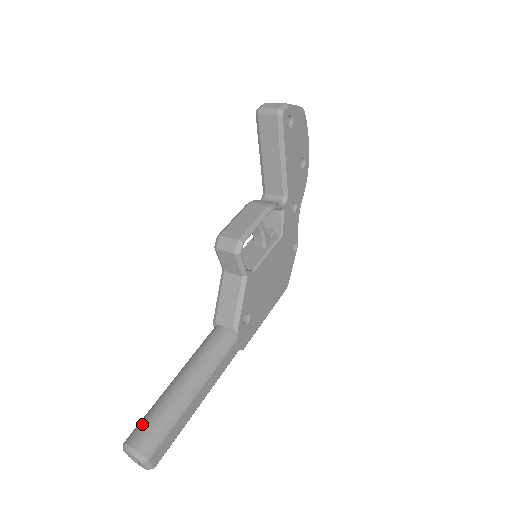
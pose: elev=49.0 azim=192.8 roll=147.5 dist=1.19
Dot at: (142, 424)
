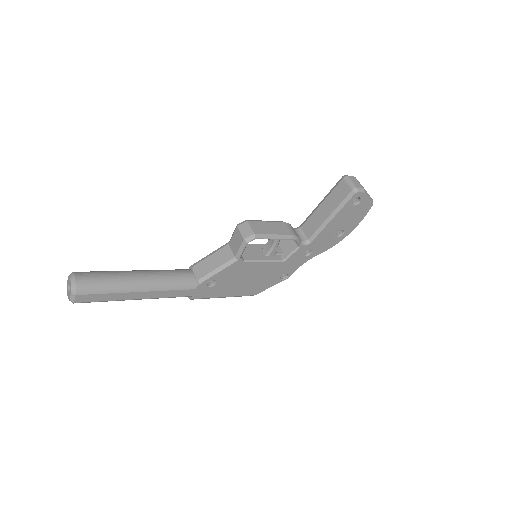
Dot at: (93, 273)
